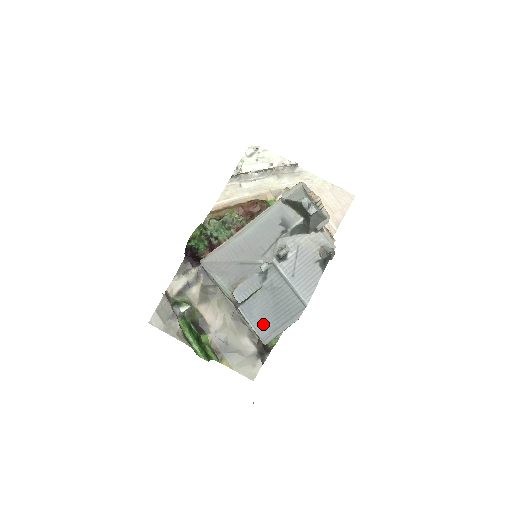
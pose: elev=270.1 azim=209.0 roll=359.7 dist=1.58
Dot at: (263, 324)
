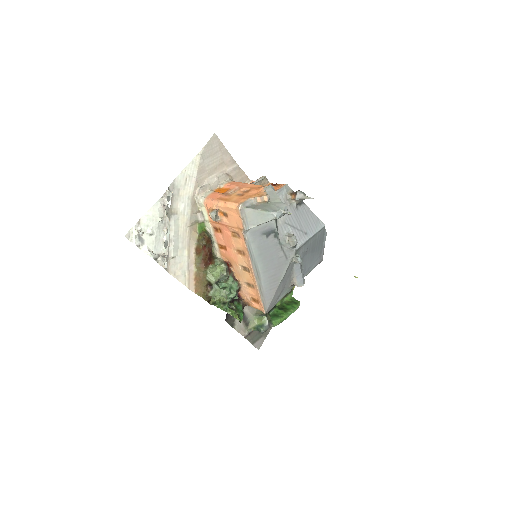
Dot at: (315, 262)
